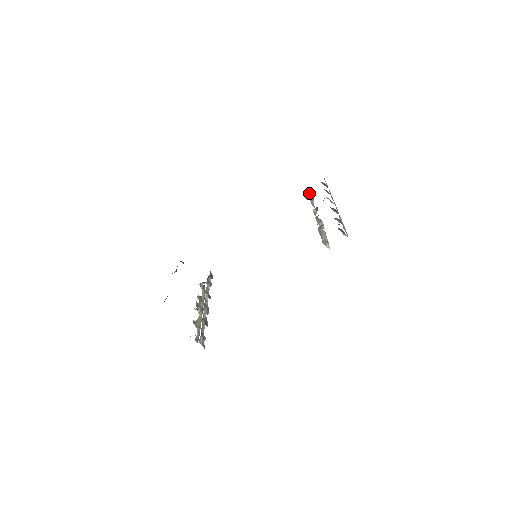
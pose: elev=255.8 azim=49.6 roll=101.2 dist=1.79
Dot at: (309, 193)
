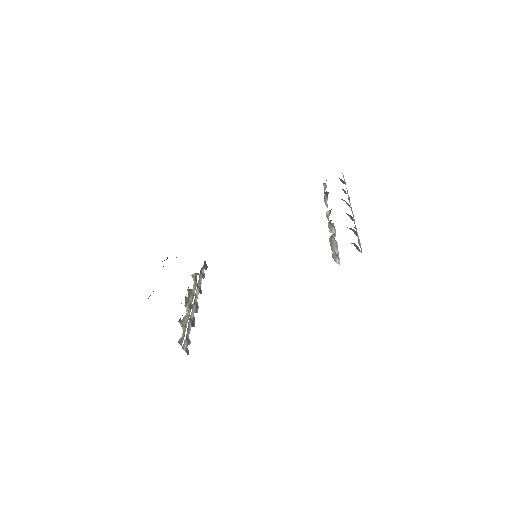
Dot at: (324, 189)
